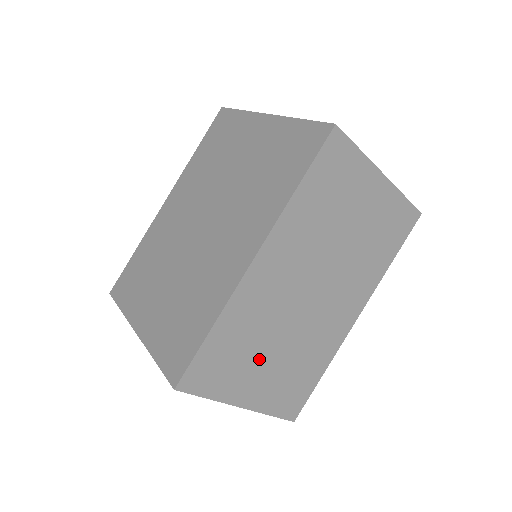
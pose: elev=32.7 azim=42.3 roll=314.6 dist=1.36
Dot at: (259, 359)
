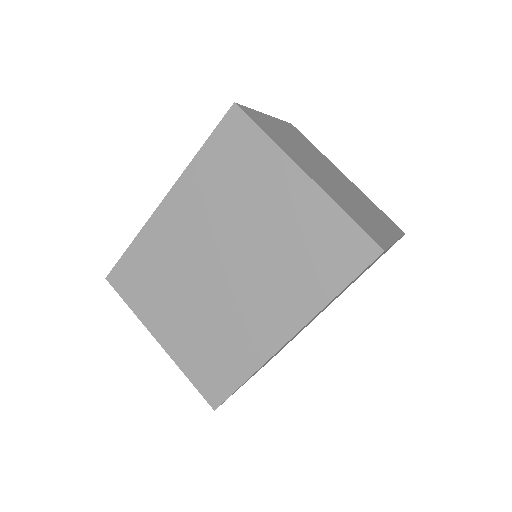
Dot at: occluded
